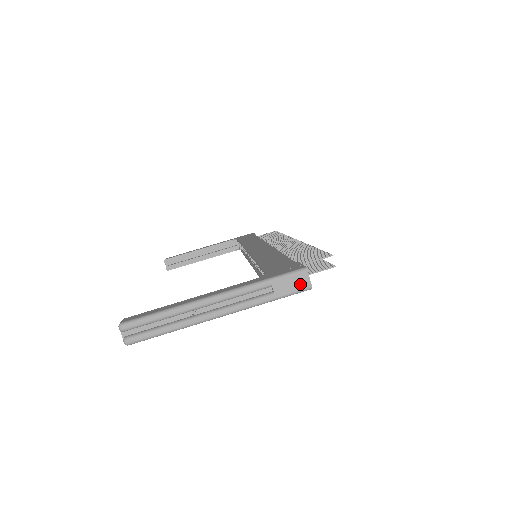
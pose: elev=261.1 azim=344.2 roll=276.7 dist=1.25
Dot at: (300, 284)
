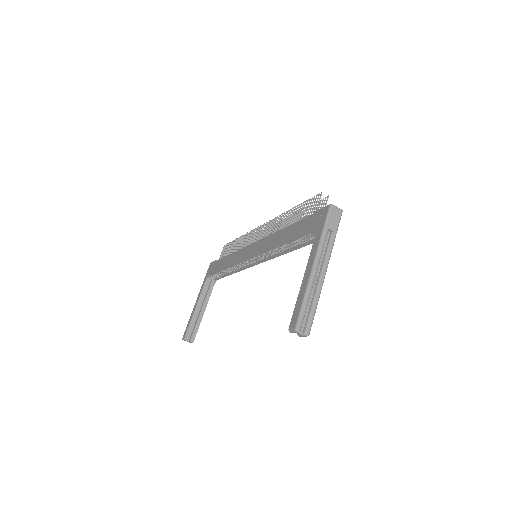
Dot at: (337, 214)
